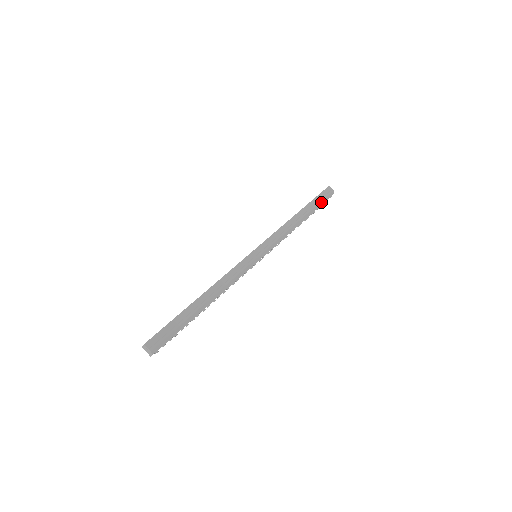
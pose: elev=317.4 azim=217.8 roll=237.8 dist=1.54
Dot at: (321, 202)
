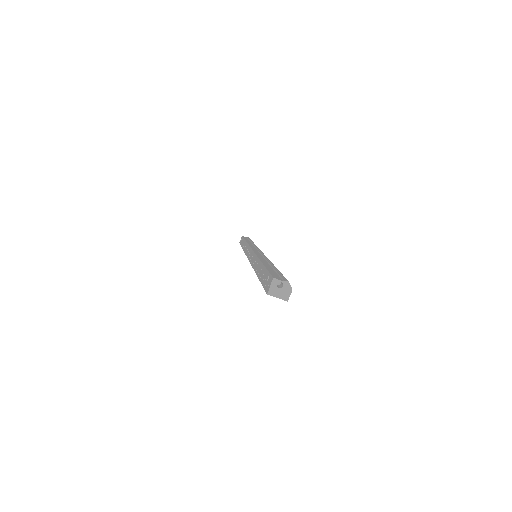
Dot at: occluded
